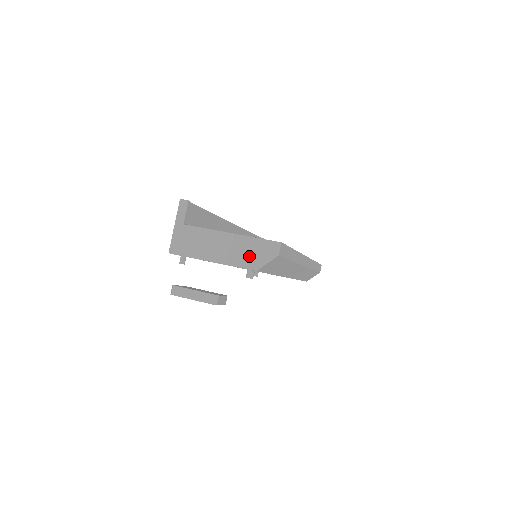
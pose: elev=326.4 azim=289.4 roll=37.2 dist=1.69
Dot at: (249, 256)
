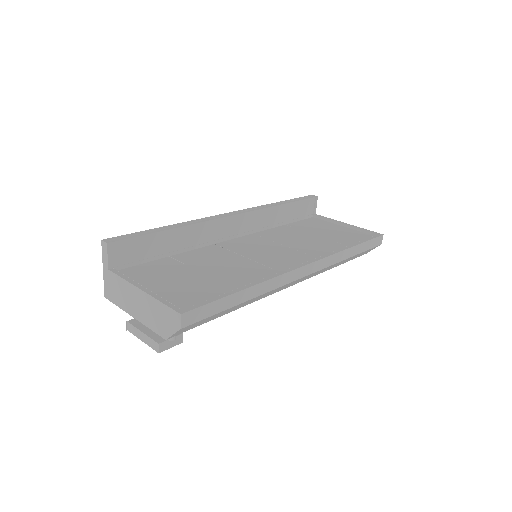
Dot at: (158, 321)
